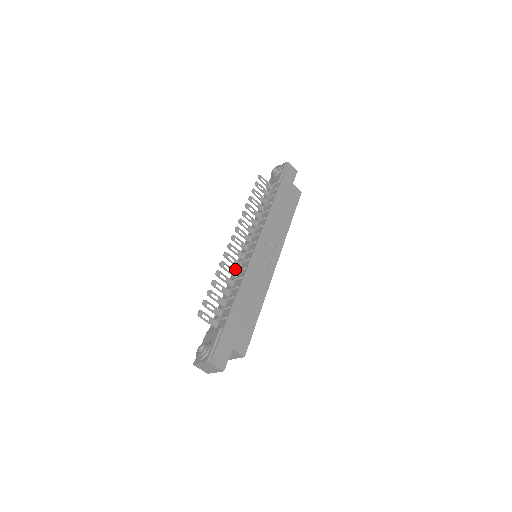
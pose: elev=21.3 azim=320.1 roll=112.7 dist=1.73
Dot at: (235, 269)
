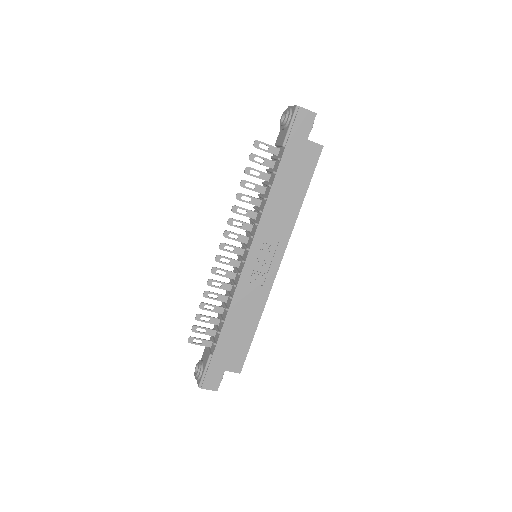
Dot at: occluded
